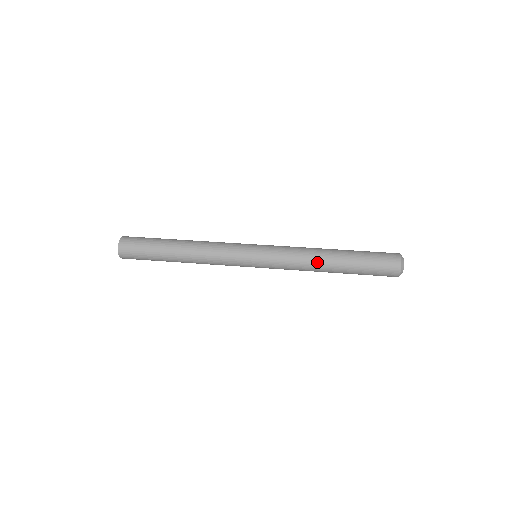
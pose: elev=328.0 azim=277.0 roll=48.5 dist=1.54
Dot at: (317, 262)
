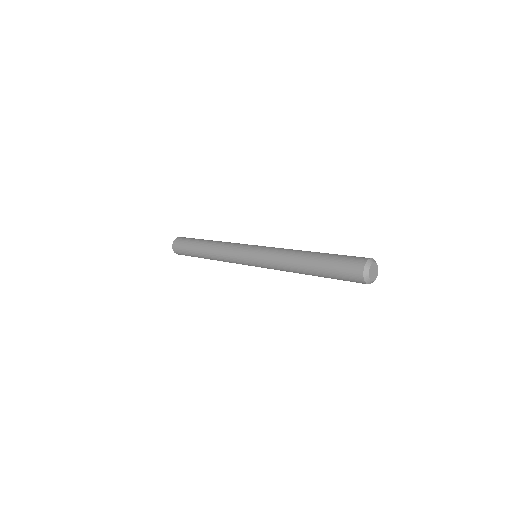
Dot at: (295, 254)
